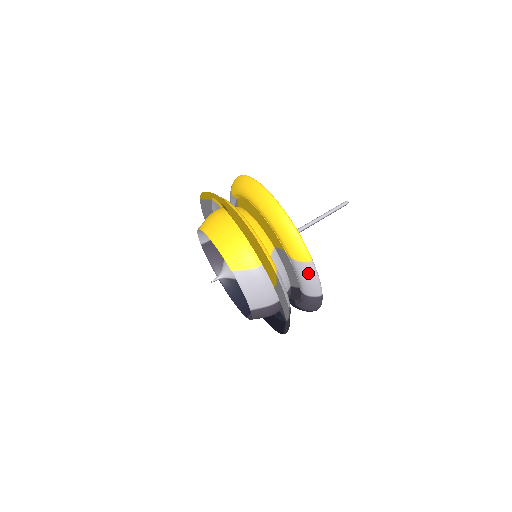
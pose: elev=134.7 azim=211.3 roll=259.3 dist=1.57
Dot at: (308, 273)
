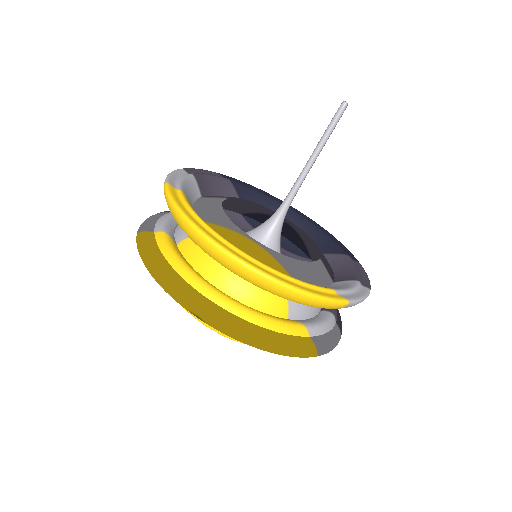
Dot at: occluded
